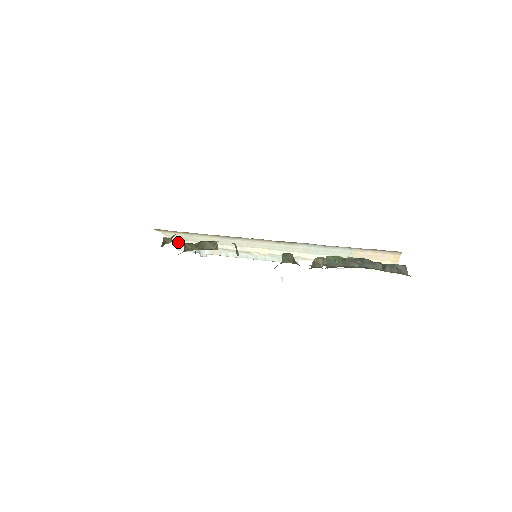
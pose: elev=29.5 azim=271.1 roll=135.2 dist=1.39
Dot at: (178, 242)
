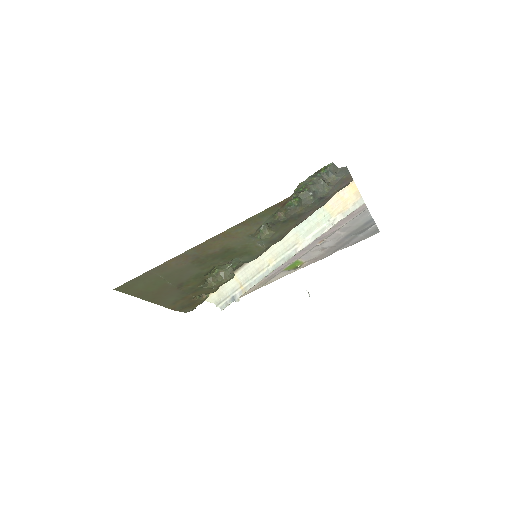
Dot at: (219, 302)
